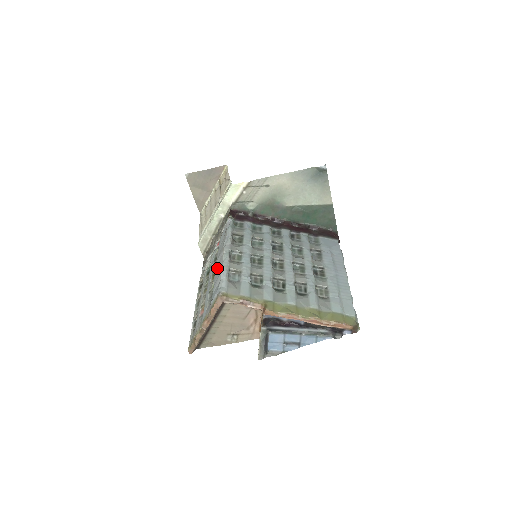
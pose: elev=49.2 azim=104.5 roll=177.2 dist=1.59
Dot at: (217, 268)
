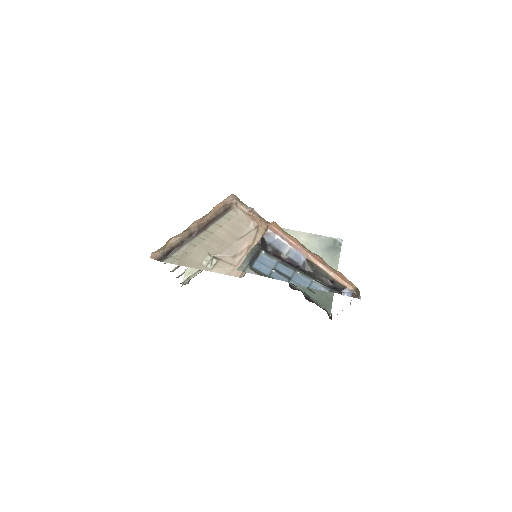
Dot at: occluded
